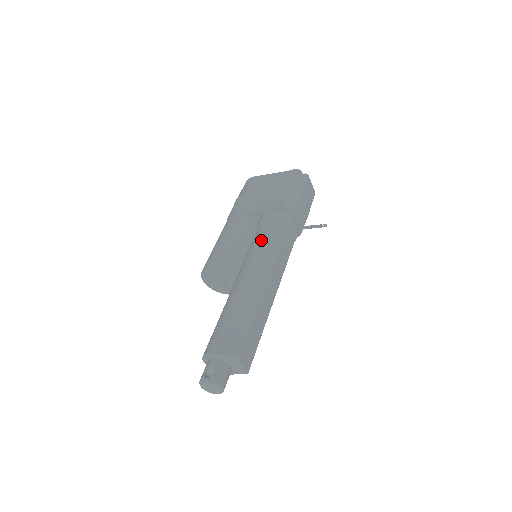
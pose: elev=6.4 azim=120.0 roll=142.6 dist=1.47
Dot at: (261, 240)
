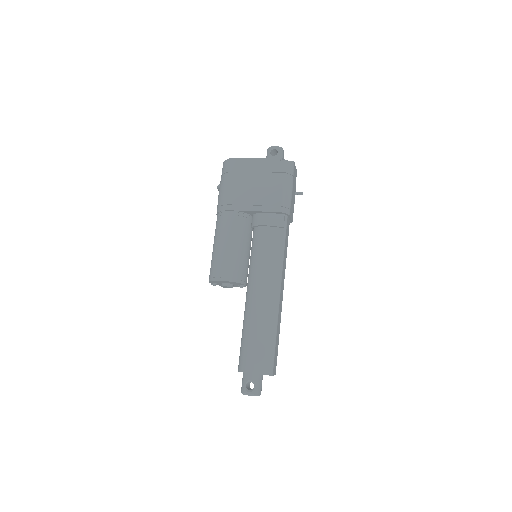
Dot at: (265, 250)
